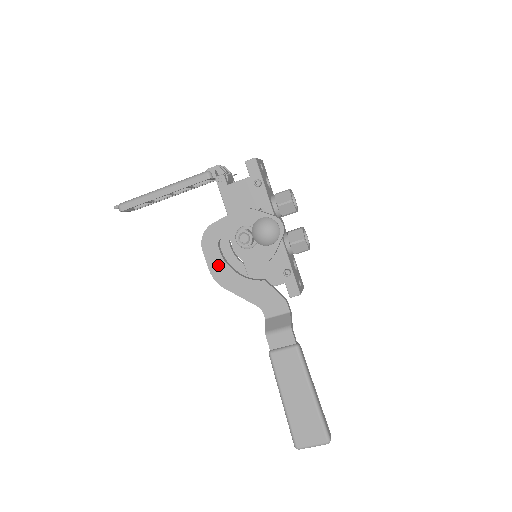
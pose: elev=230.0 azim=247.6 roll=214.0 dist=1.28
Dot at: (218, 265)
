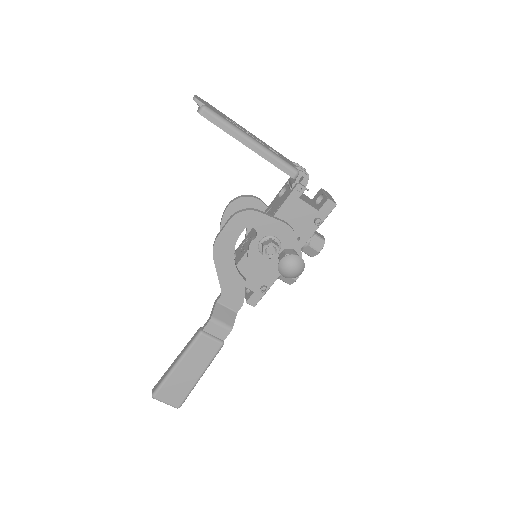
Dot at: (228, 240)
